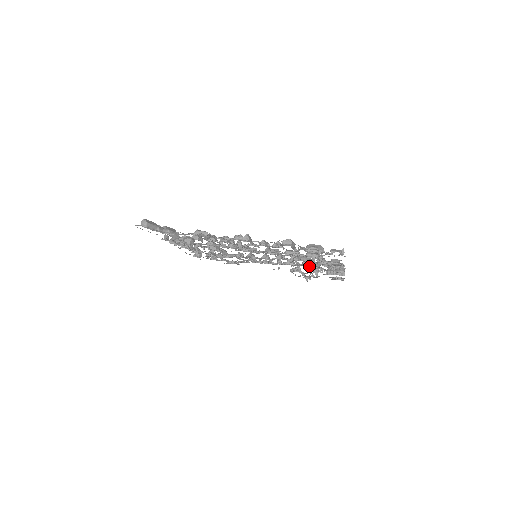
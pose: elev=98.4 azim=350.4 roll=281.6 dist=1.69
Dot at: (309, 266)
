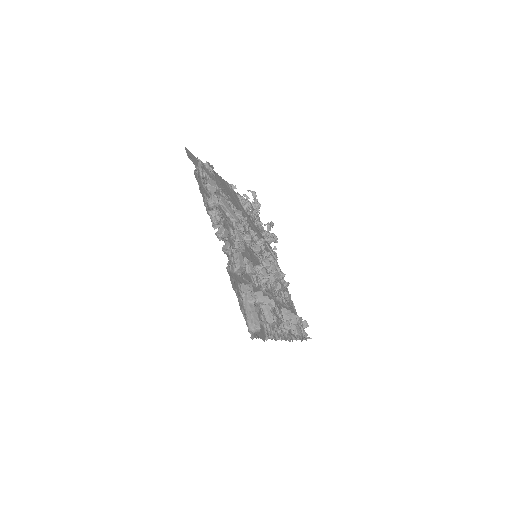
Dot at: occluded
